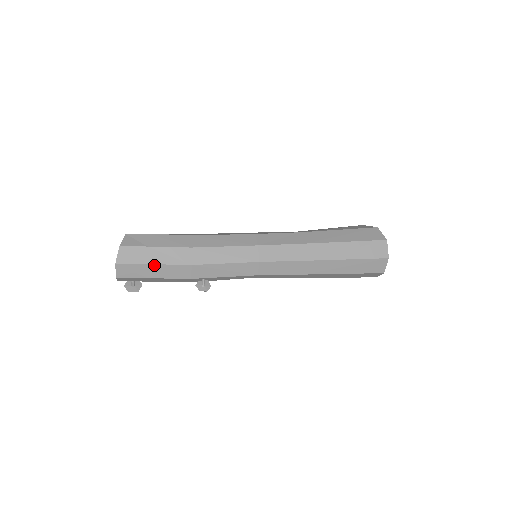
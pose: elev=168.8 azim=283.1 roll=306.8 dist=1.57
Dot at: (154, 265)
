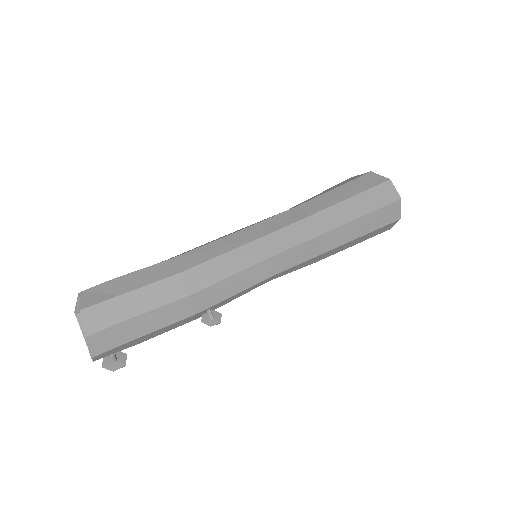
Dot at: (140, 316)
